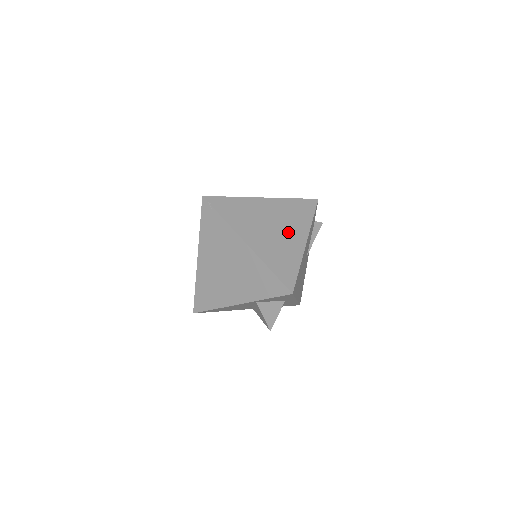
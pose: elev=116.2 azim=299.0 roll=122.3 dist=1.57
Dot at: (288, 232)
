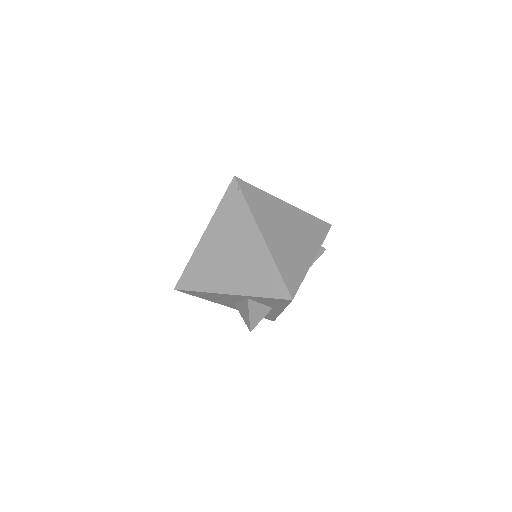
Dot at: (301, 242)
